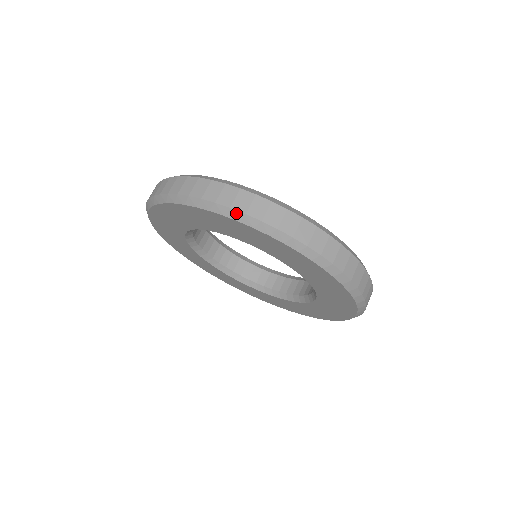
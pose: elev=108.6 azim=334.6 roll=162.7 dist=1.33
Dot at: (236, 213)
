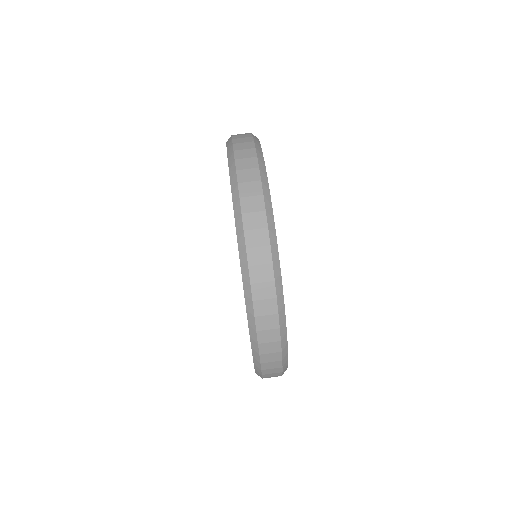
Dot at: (251, 307)
